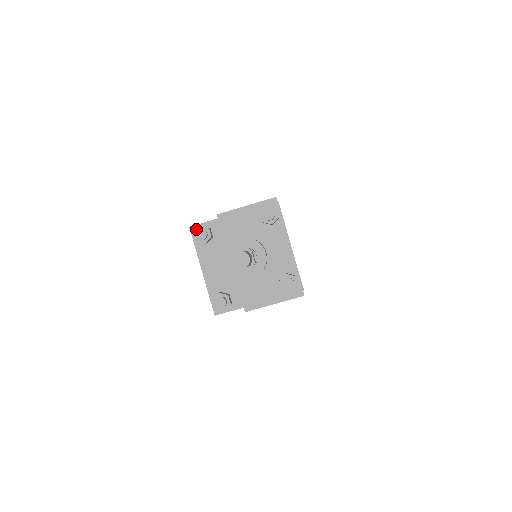
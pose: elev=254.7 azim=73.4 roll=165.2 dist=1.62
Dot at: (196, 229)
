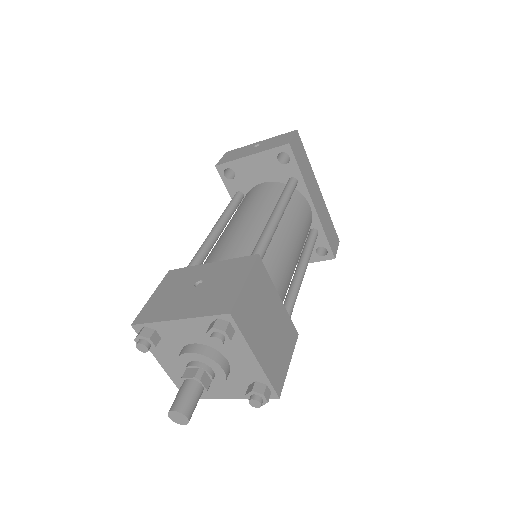
Dot at: (136, 337)
